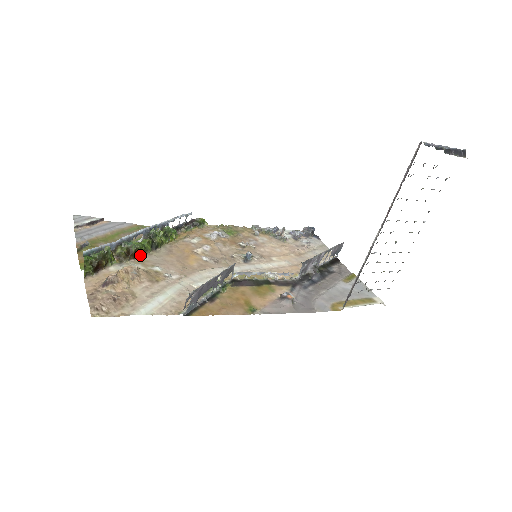
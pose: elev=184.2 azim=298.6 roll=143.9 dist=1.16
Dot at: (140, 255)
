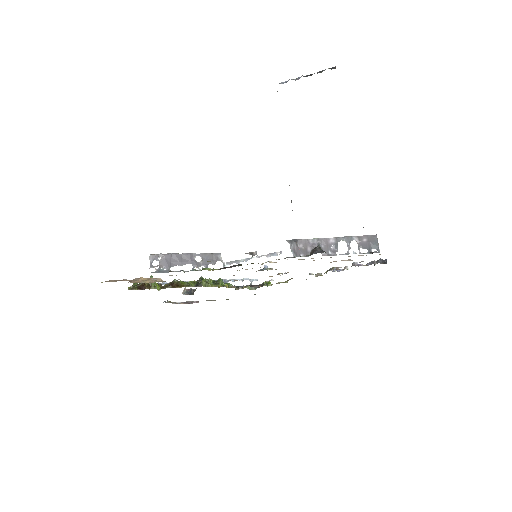
Dot at: occluded
